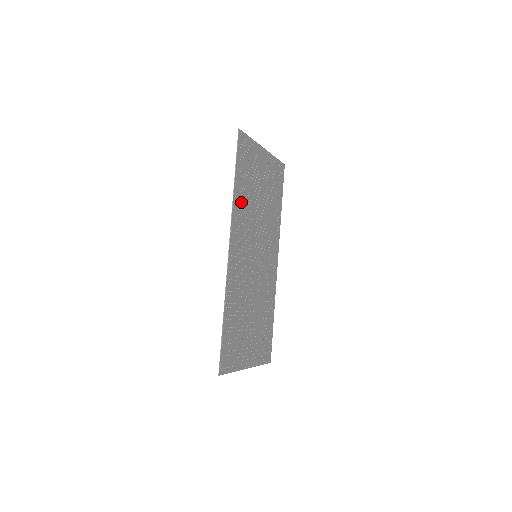
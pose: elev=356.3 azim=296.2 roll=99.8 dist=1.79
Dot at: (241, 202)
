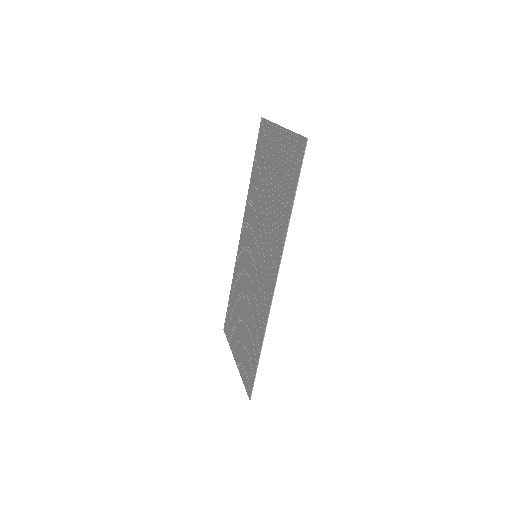
Dot at: (281, 221)
